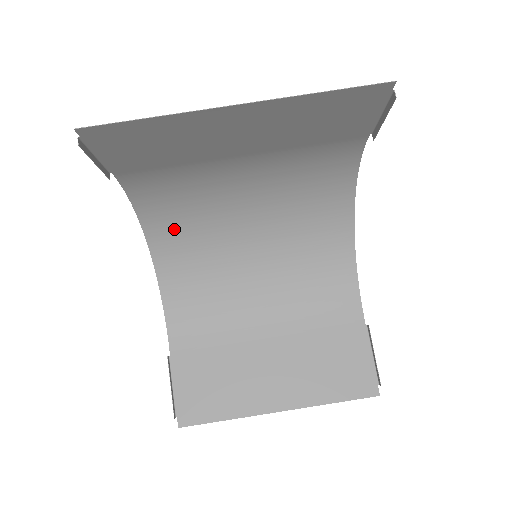
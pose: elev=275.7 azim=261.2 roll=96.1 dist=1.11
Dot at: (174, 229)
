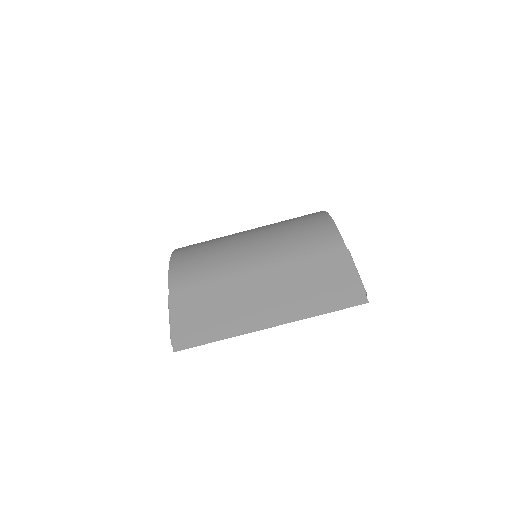
Dot at: (194, 247)
